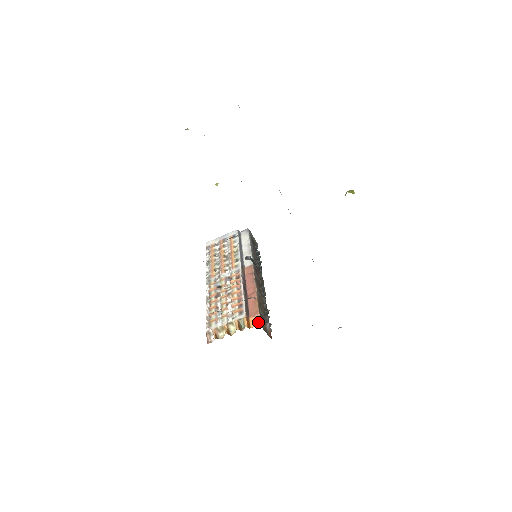
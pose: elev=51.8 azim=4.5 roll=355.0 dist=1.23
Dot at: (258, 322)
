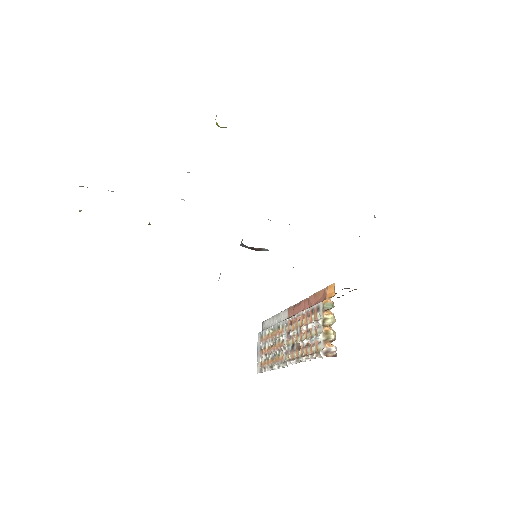
Dot at: (332, 287)
